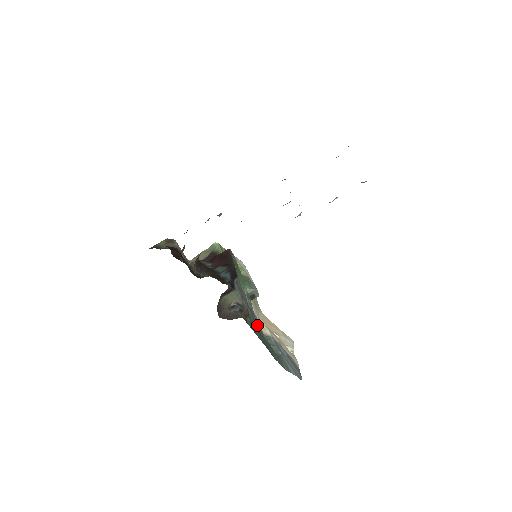
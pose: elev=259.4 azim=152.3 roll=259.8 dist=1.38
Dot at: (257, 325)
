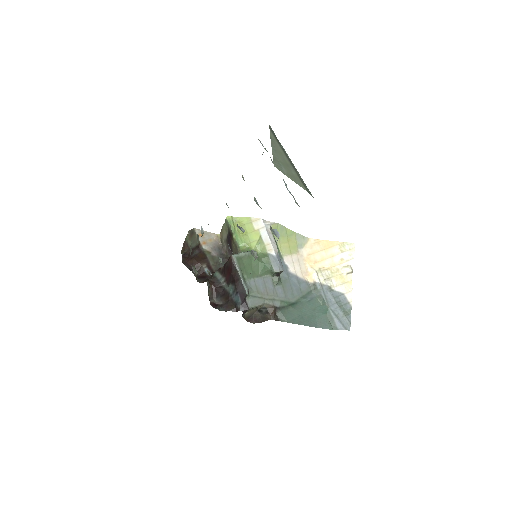
Dot at: (295, 294)
